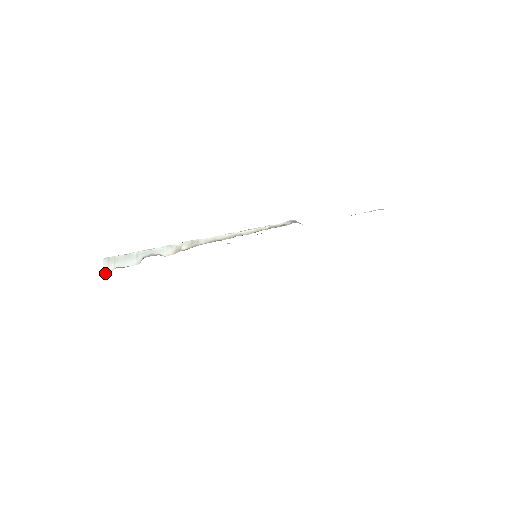
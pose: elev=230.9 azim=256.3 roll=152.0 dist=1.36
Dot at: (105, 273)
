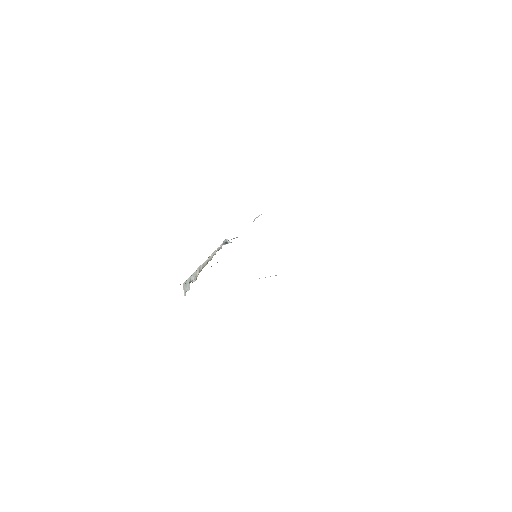
Dot at: occluded
